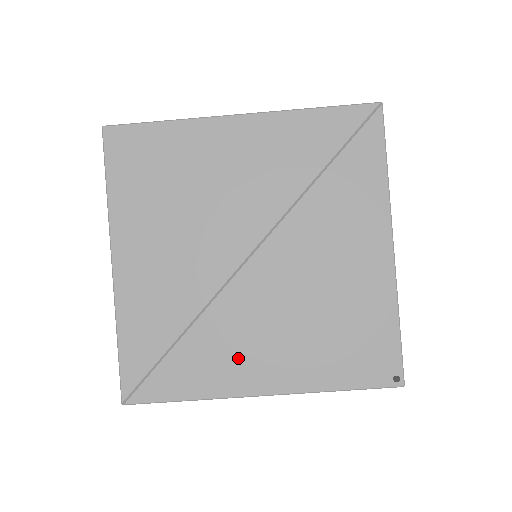
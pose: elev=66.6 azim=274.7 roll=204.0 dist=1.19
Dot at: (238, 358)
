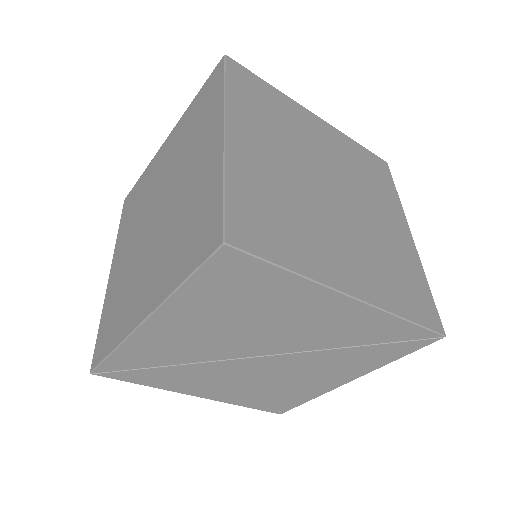
Dot at: (198, 384)
